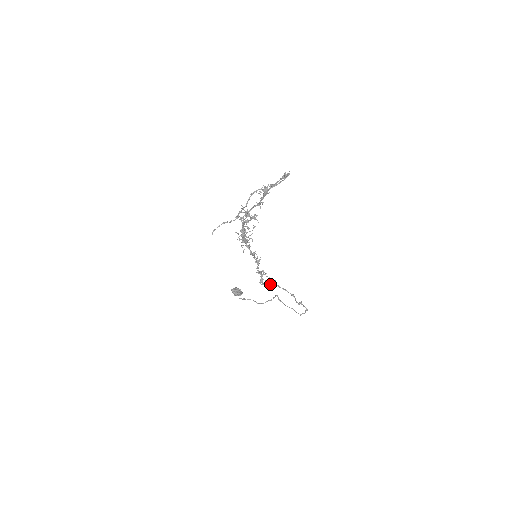
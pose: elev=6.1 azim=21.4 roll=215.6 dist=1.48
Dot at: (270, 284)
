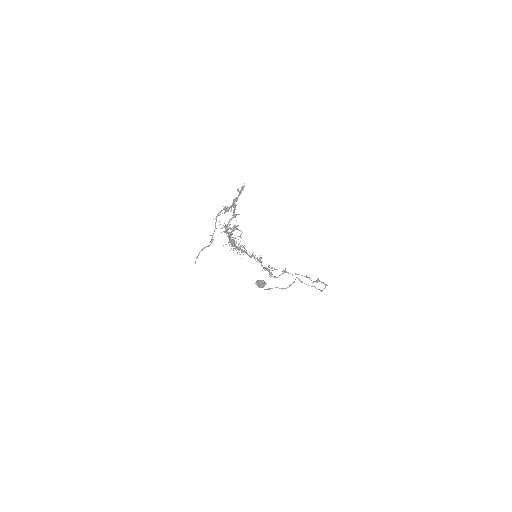
Dot at: (281, 274)
